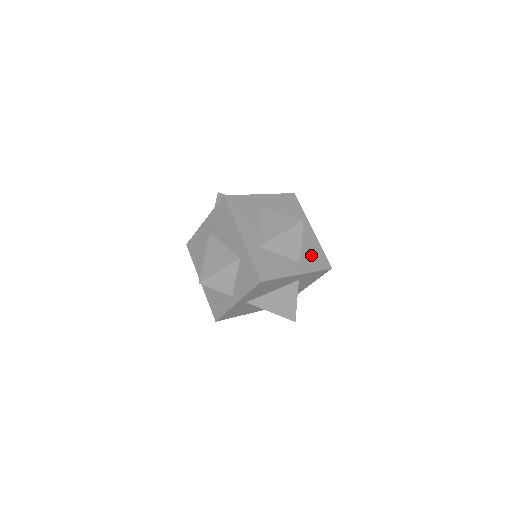
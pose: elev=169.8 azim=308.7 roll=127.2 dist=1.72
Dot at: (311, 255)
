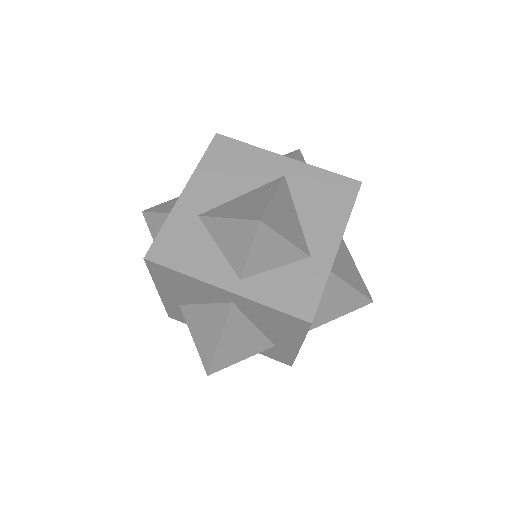
Dot at: occluded
